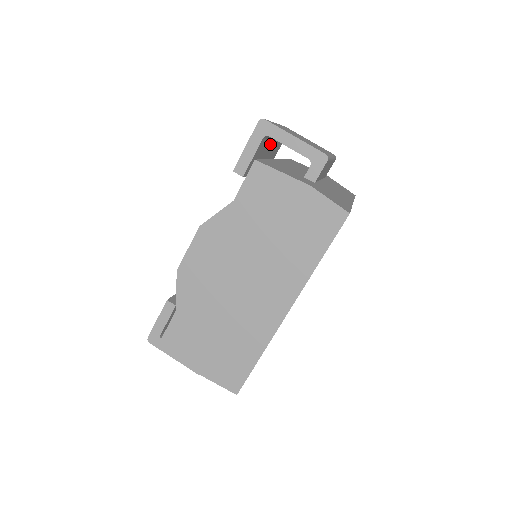
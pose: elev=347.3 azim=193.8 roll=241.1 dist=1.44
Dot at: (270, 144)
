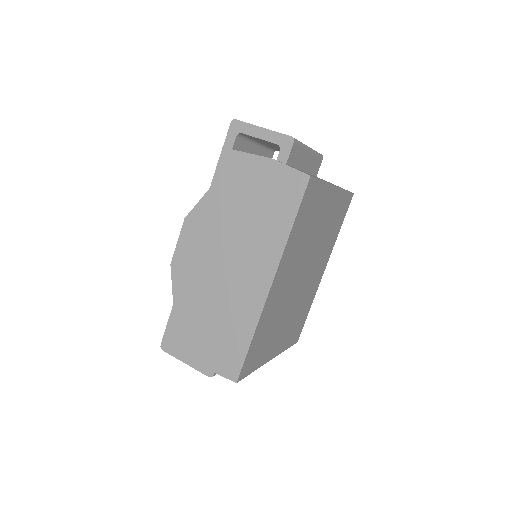
Dot at: (253, 148)
